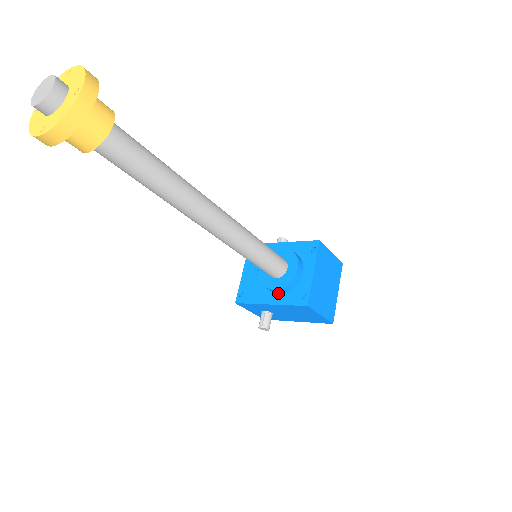
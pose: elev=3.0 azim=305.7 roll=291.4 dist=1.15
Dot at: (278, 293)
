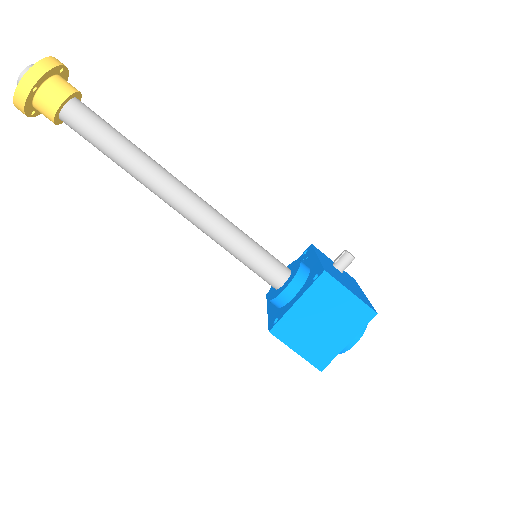
Dot at: occluded
